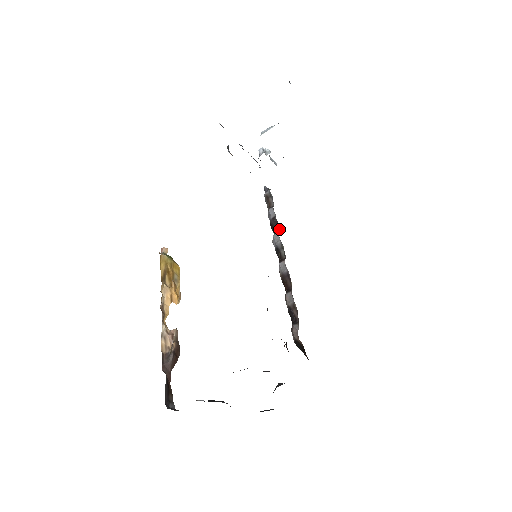
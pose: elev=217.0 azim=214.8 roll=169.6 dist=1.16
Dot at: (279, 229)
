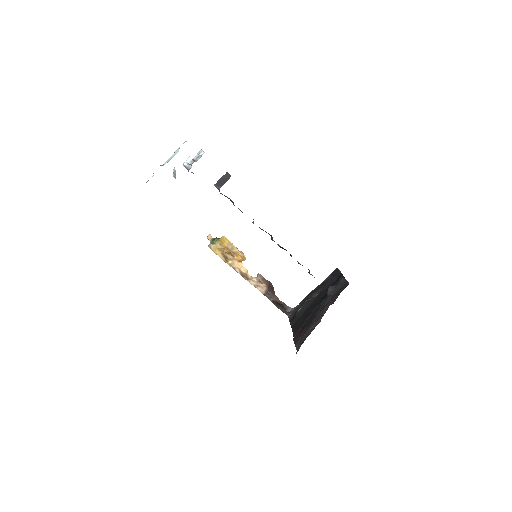
Dot at: occluded
